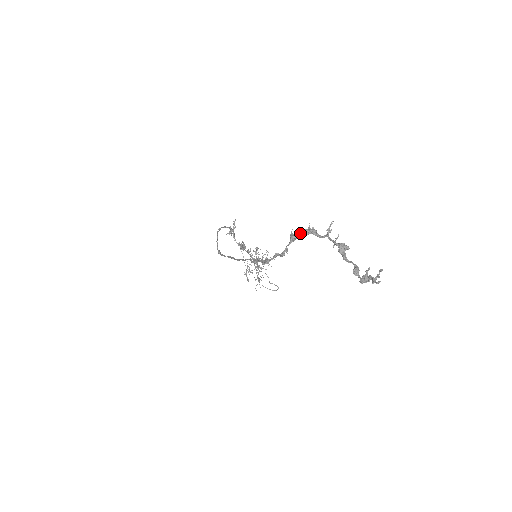
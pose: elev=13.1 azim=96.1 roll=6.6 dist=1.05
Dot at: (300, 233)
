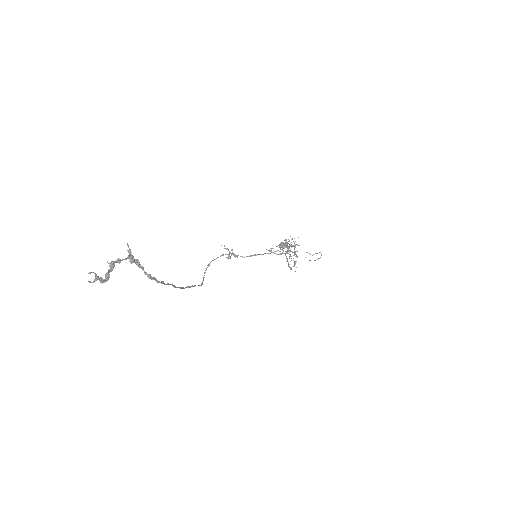
Dot at: (135, 261)
